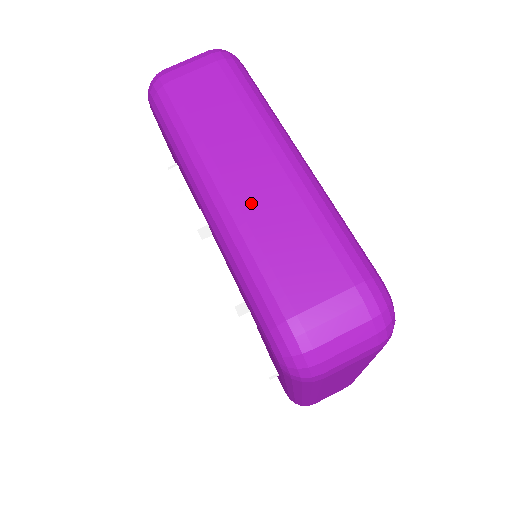
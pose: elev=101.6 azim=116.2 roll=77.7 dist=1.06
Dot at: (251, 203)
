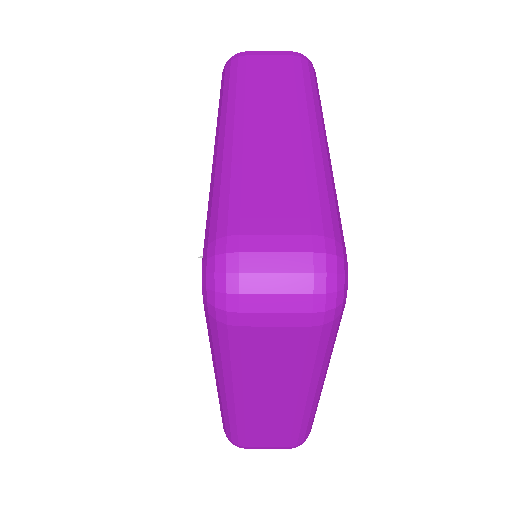
Dot at: (256, 145)
